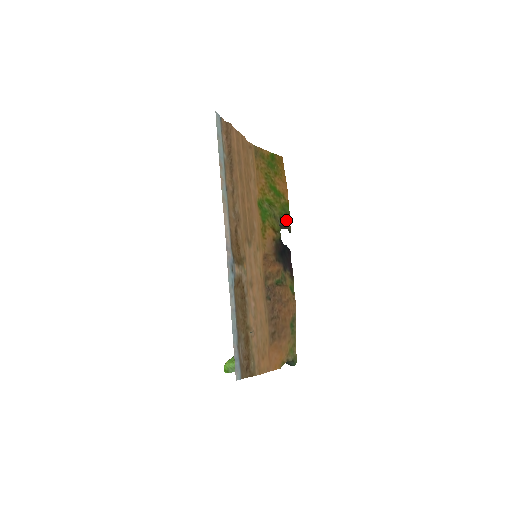
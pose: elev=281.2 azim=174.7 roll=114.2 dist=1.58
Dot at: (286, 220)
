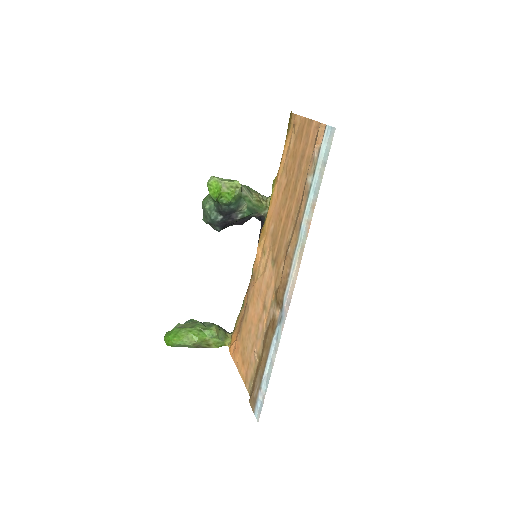
Dot at: occluded
